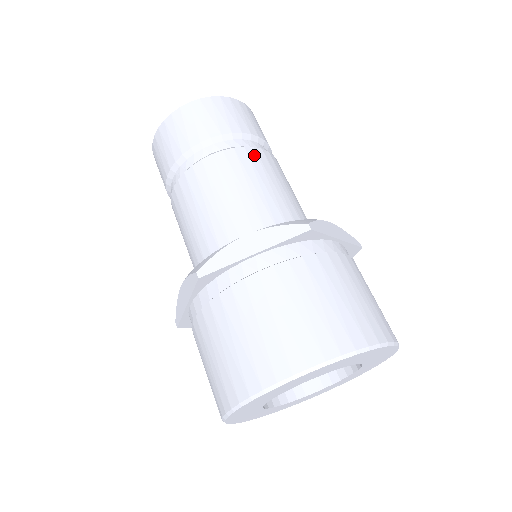
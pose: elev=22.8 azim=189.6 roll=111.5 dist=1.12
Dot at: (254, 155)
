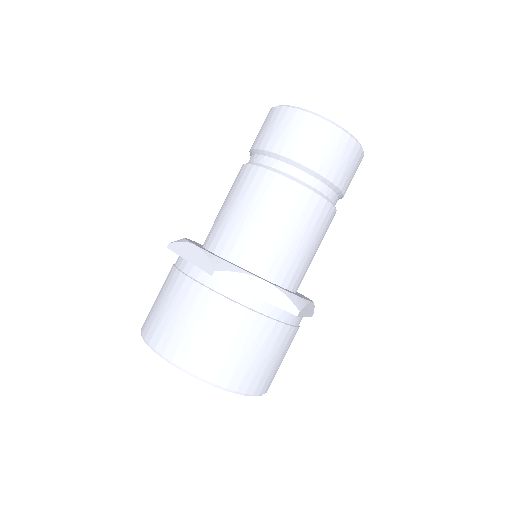
Dot at: (326, 212)
